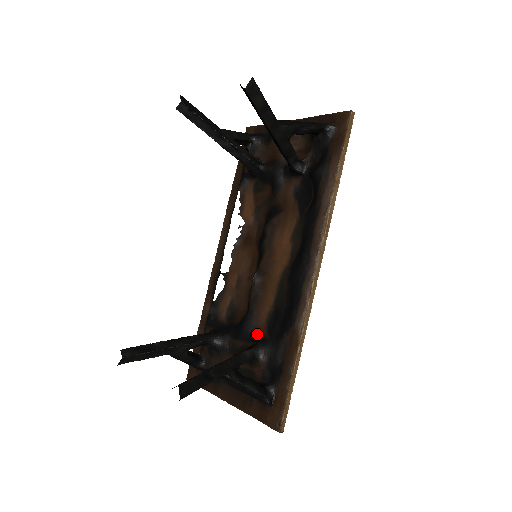
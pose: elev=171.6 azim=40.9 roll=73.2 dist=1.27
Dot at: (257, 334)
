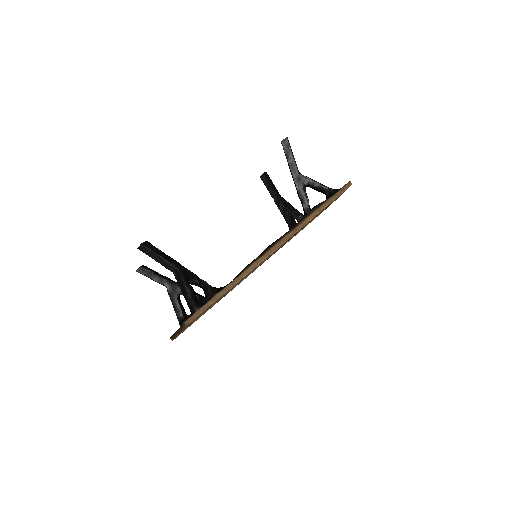
Dot at: occluded
